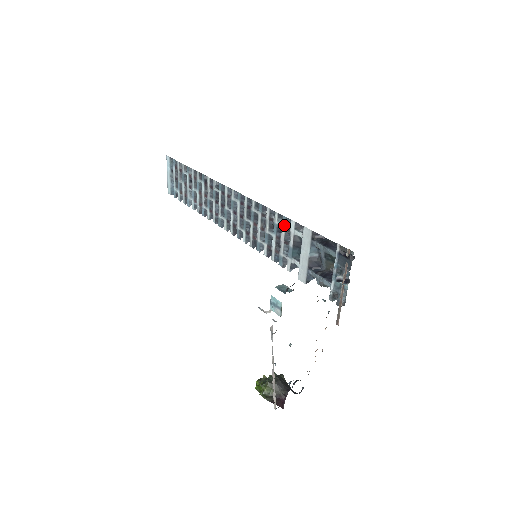
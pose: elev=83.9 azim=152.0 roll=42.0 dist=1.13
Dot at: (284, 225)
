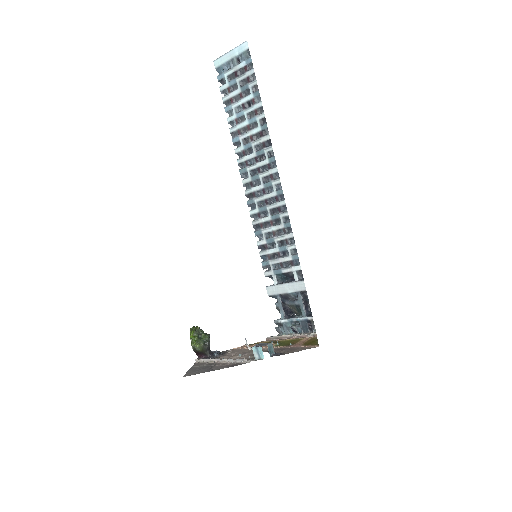
Dot at: (292, 258)
